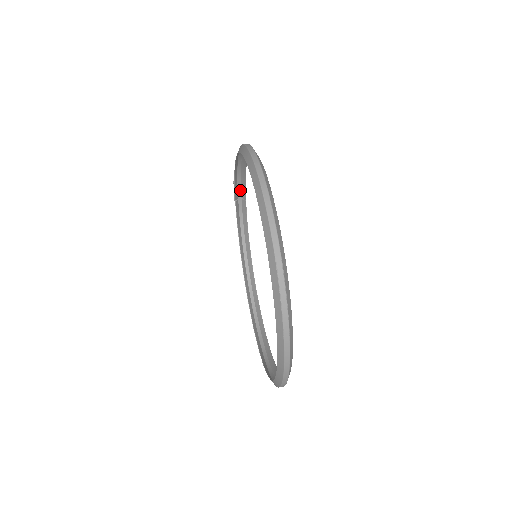
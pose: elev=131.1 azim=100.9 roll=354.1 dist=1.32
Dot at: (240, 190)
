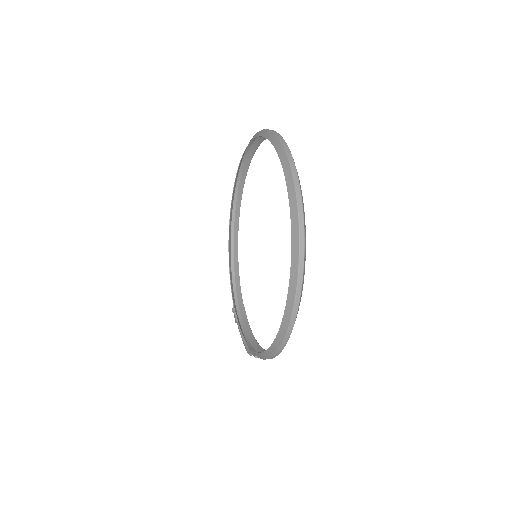
Dot at: (239, 311)
